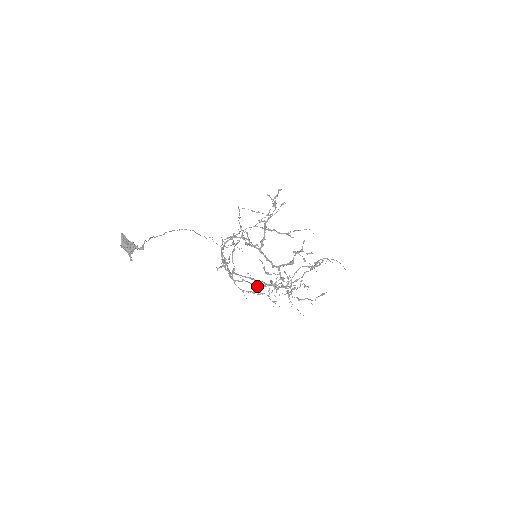
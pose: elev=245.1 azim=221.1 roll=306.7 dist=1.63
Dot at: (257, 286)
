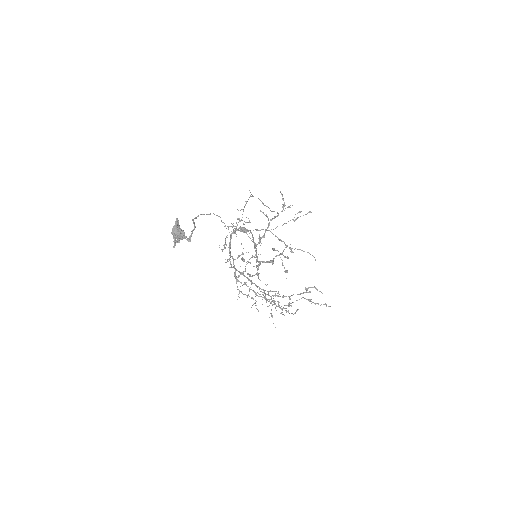
Dot at: (256, 295)
